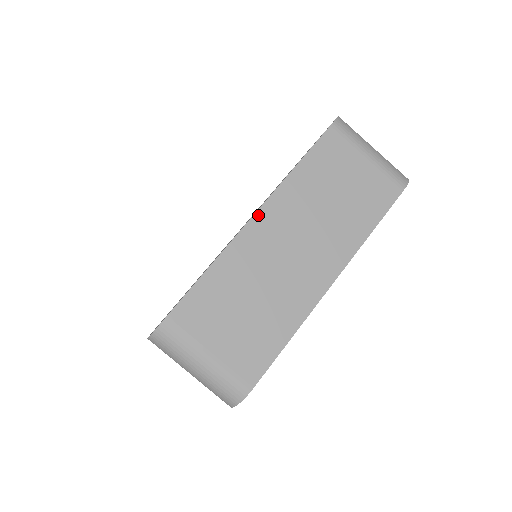
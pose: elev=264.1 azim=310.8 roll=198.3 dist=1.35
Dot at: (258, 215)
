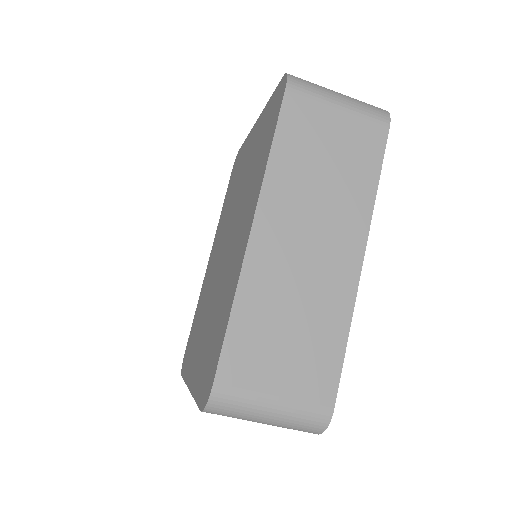
Dot at: (256, 226)
